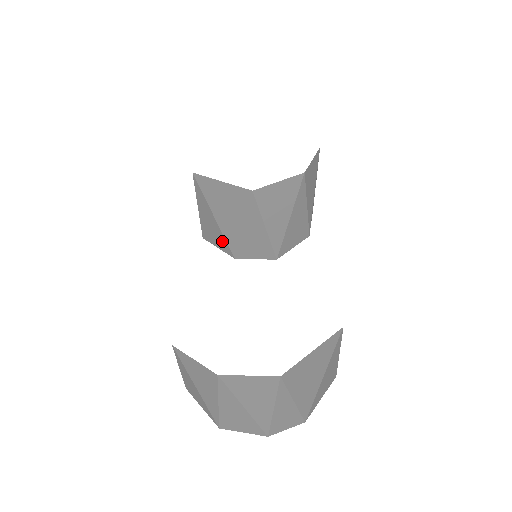
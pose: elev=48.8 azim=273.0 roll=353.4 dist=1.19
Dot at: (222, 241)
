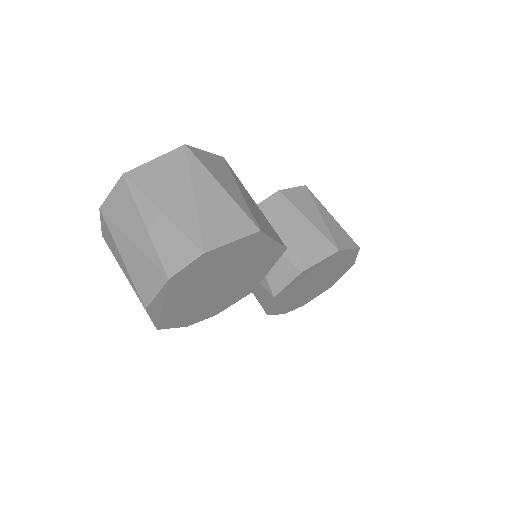
Dot at: (263, 291)
